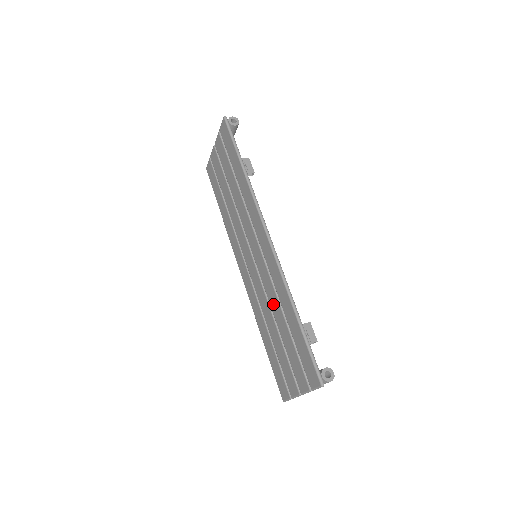
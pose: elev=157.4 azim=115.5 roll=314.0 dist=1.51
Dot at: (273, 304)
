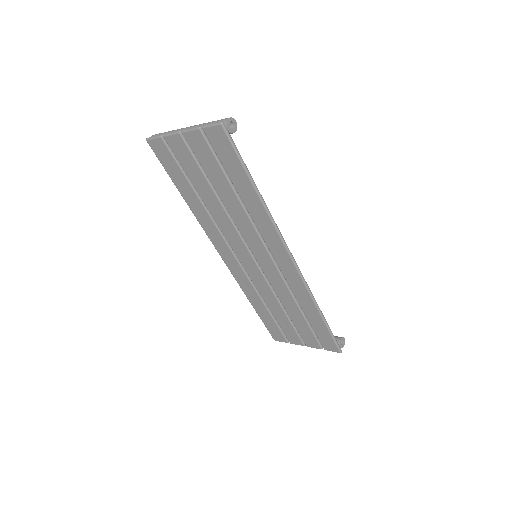
Dot at: (284, 298)
